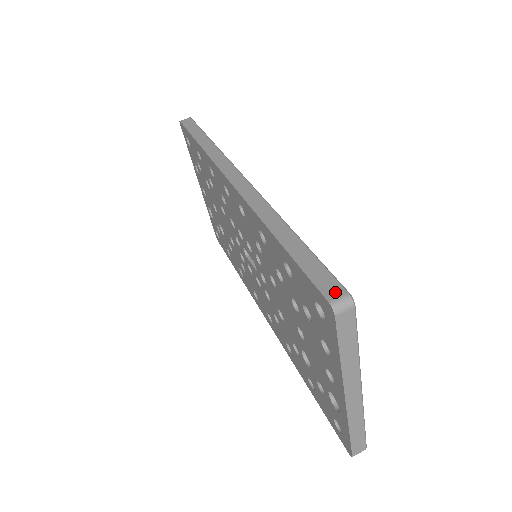
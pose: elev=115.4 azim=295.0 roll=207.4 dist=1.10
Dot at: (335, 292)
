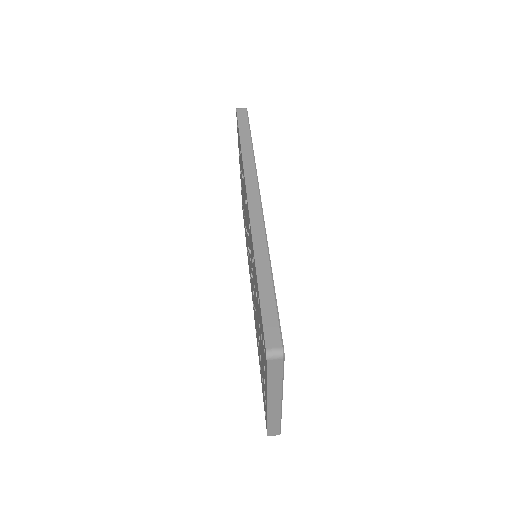
Dot at: (274, 343)
